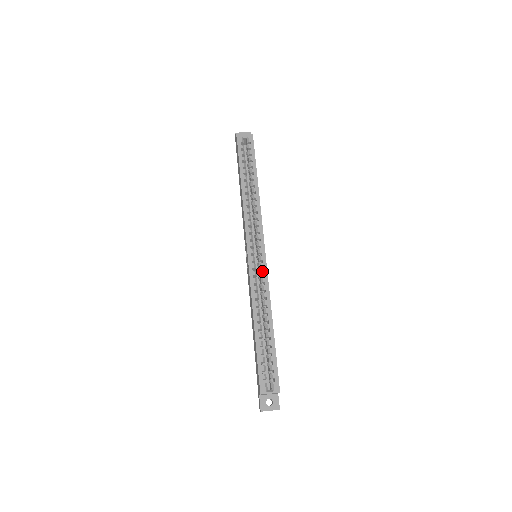
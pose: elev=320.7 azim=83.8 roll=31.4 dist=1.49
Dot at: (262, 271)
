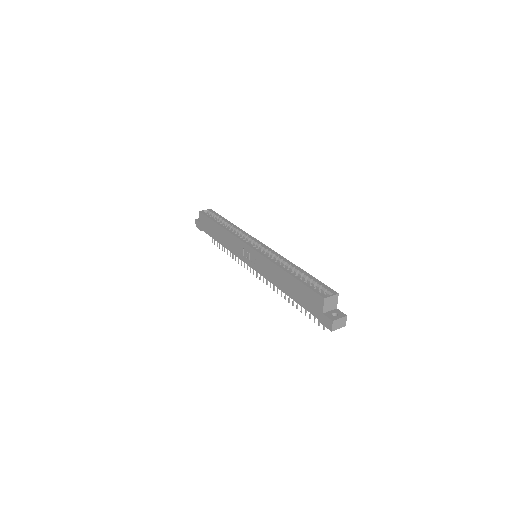
Dot at: (268, 250)
